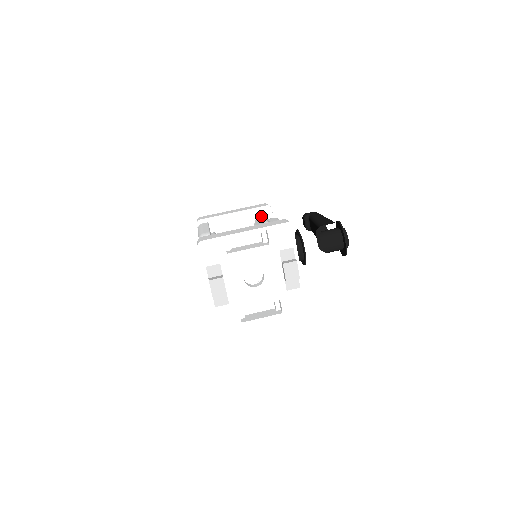
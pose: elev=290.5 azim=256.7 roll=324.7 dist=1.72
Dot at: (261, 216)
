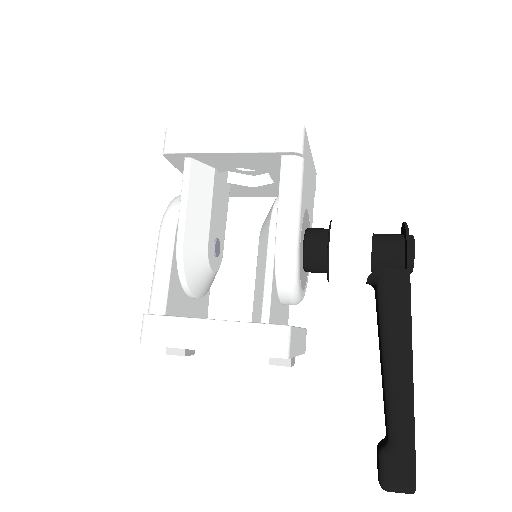
Dot at: occluded
